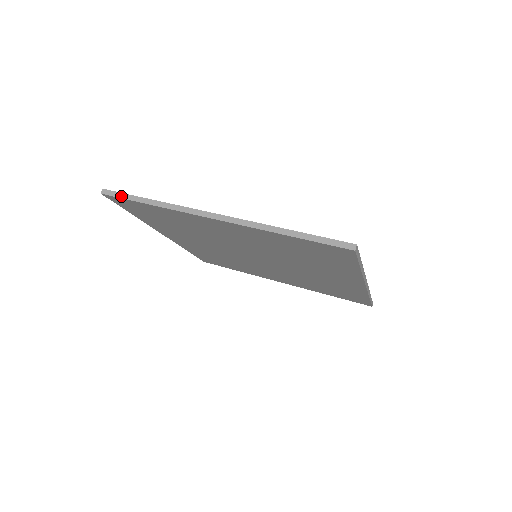
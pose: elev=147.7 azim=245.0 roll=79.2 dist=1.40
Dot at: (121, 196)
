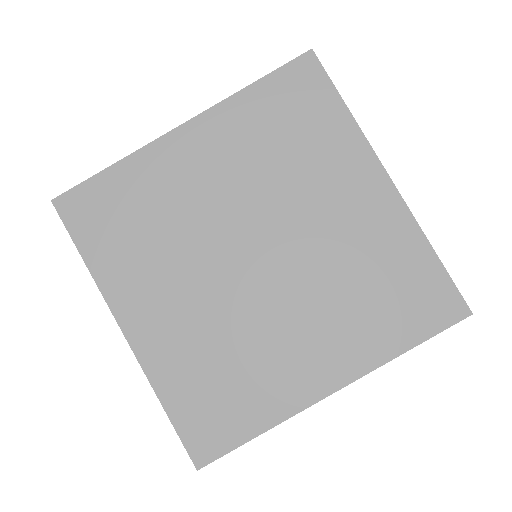
Dot at: occluded
